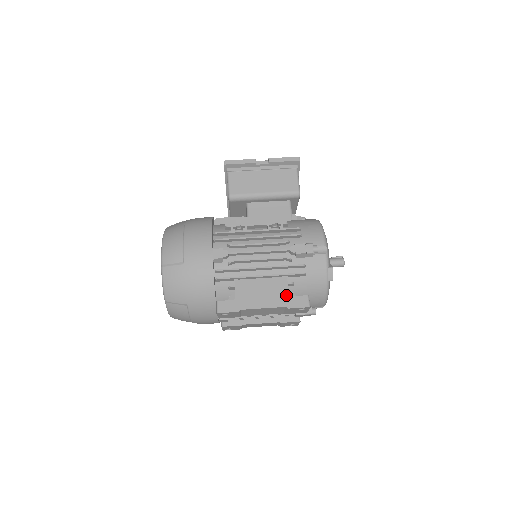
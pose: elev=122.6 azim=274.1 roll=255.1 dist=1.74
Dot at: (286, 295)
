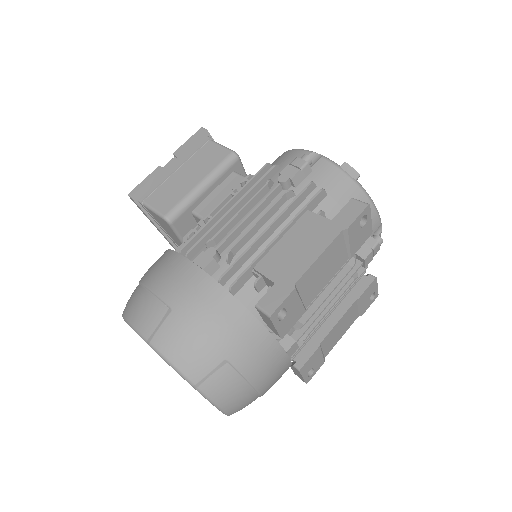
Dot at: (328, 224)
